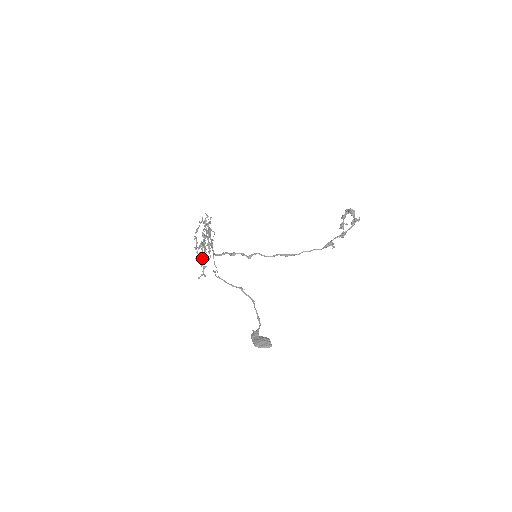
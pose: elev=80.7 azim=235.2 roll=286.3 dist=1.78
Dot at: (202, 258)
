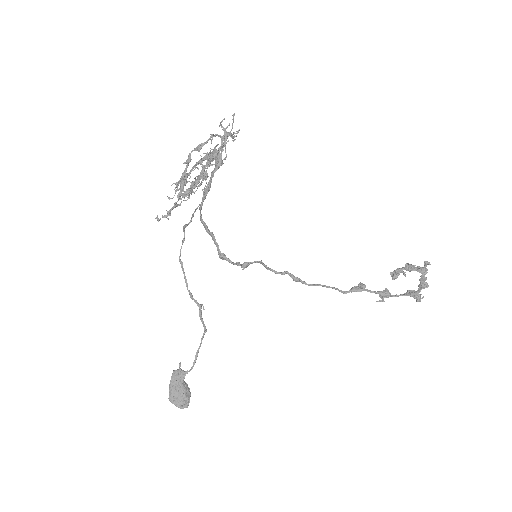
Dot at: occluded
